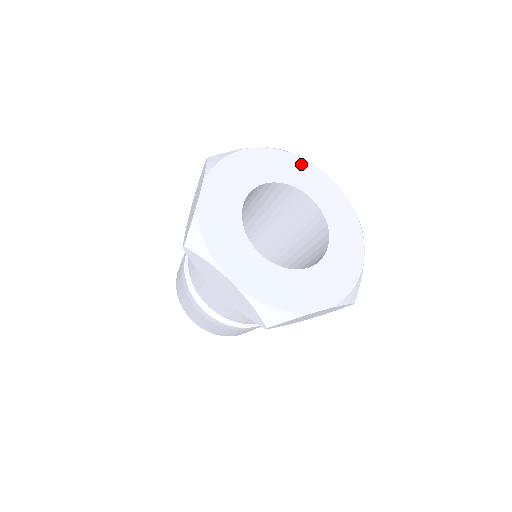
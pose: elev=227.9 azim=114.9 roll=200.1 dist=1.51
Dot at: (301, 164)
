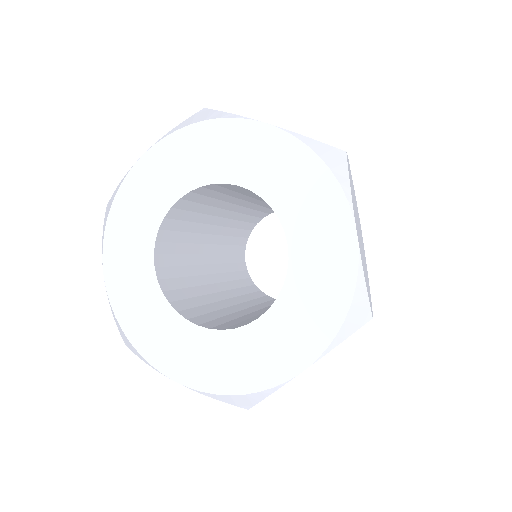
Dot at: (209, 133)
